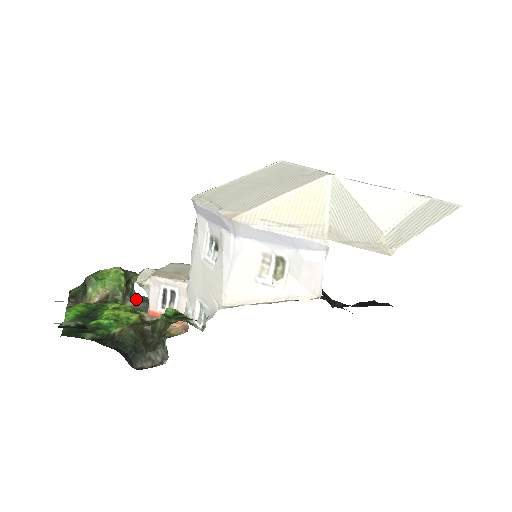
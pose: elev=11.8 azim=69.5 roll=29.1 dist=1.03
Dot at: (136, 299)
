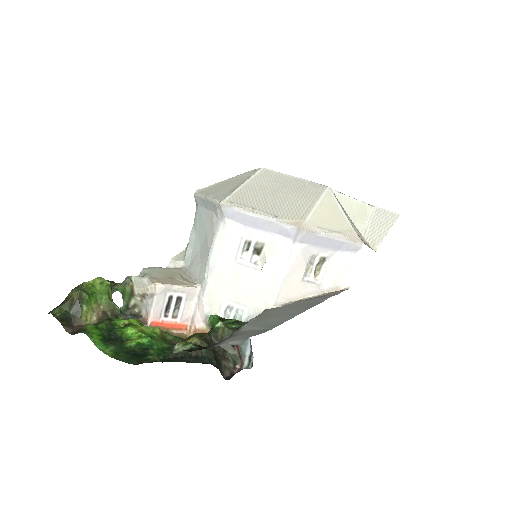
Dot at: occluded
